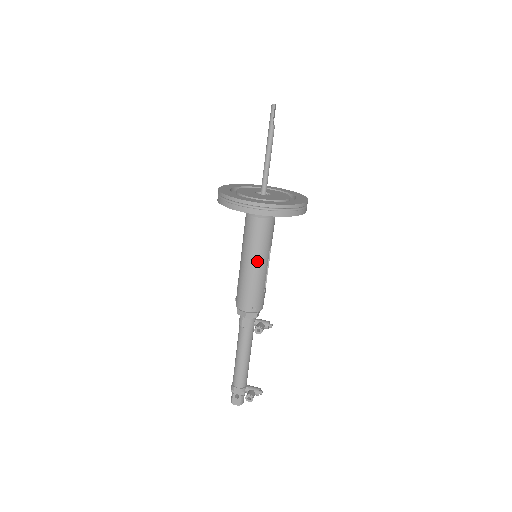
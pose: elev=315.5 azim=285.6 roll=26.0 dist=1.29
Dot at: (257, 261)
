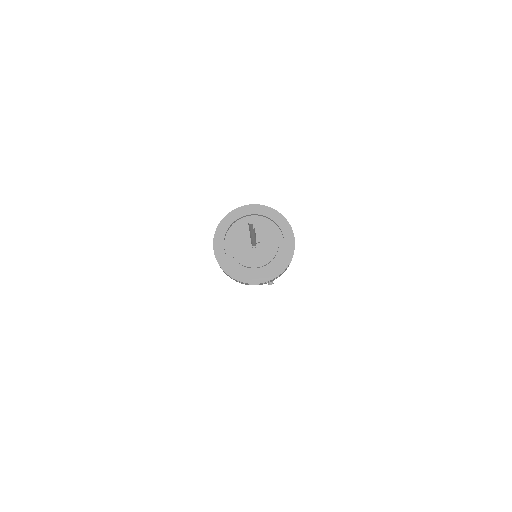
Dot at: occluded
